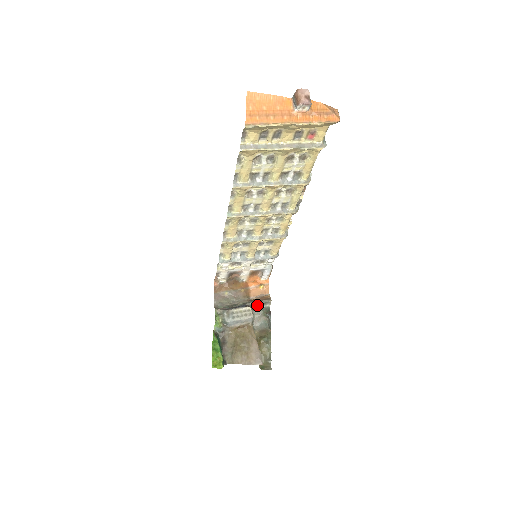
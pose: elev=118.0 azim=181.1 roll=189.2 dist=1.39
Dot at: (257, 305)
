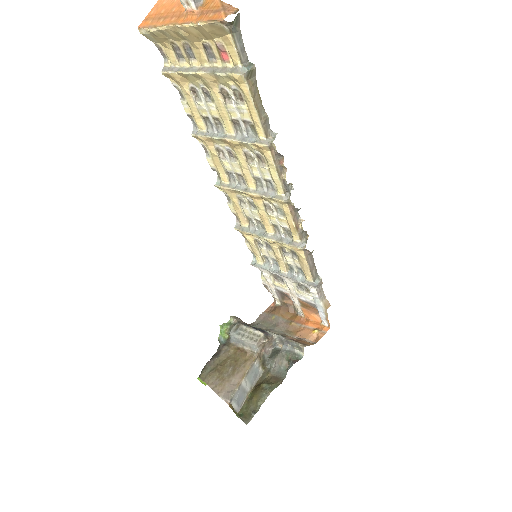
Dot at: (286, 343)
